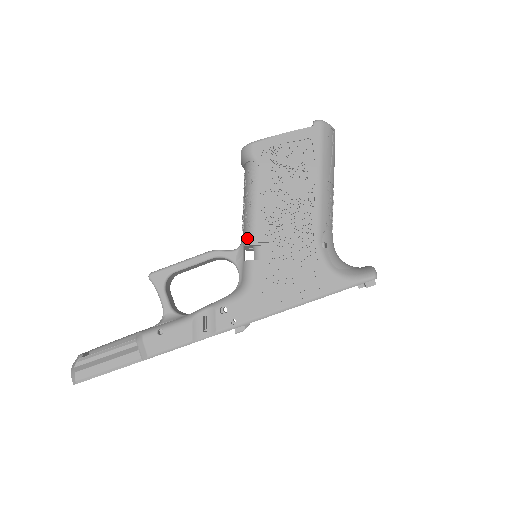
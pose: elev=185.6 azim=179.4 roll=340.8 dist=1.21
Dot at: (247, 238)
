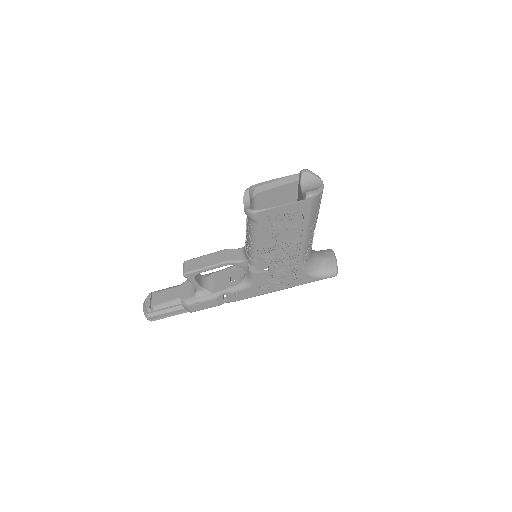
Dot at: (251, 261)
